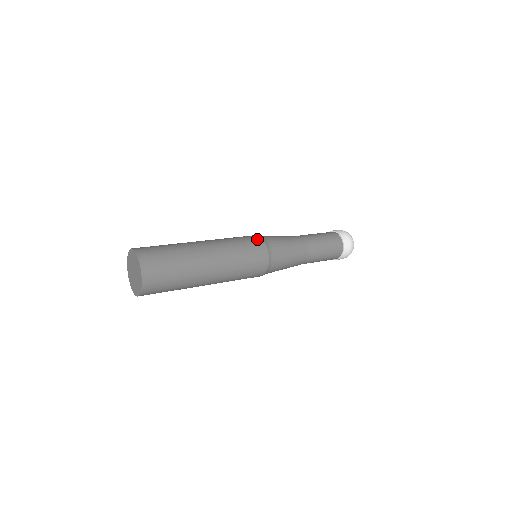
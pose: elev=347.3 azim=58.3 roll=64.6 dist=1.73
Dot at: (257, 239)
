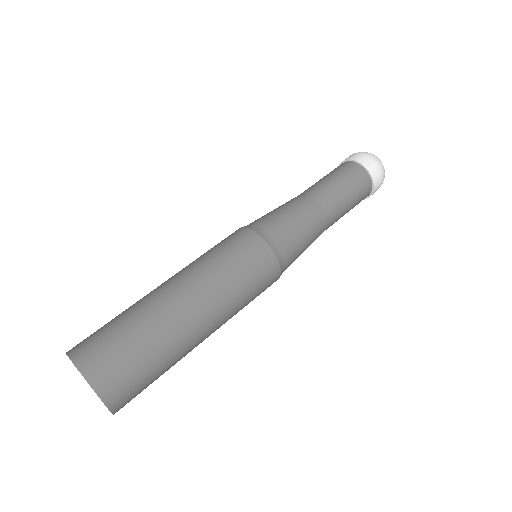
Dot at: (261, 249)
